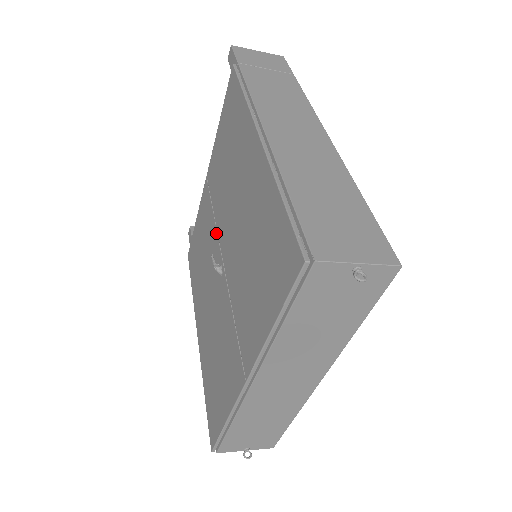
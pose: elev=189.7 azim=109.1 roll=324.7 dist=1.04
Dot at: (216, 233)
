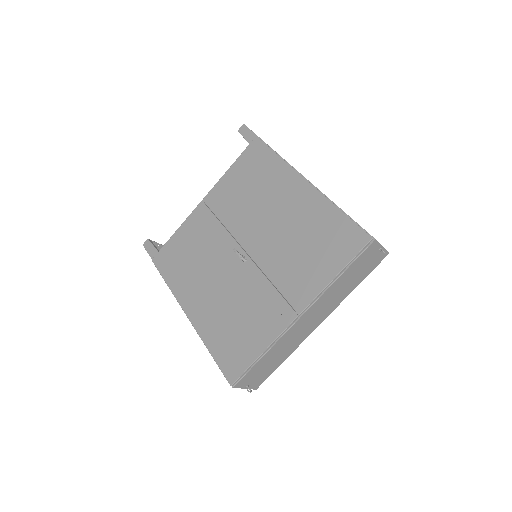
Dot at: (230, 237)
